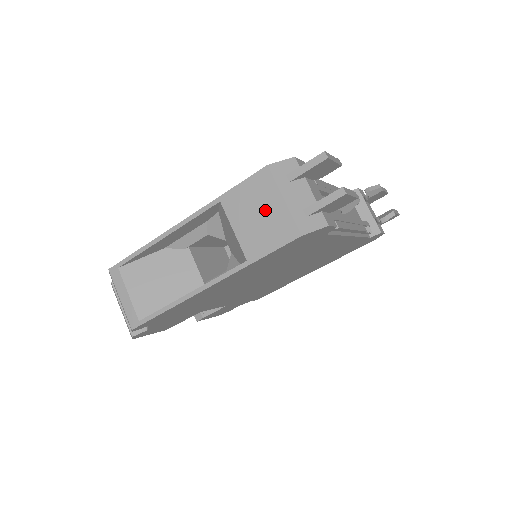
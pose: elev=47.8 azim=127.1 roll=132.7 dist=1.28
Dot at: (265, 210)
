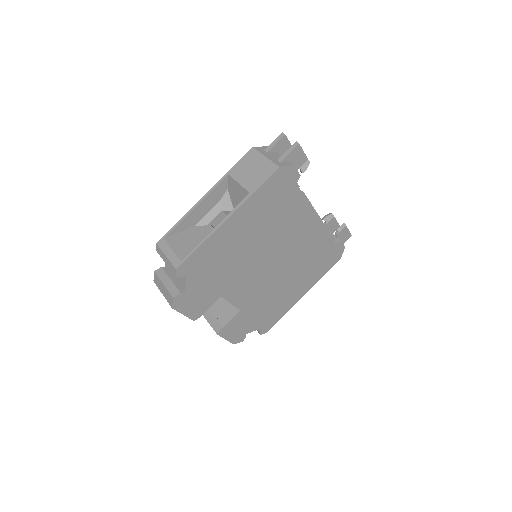
Dot at: (256, 166)
